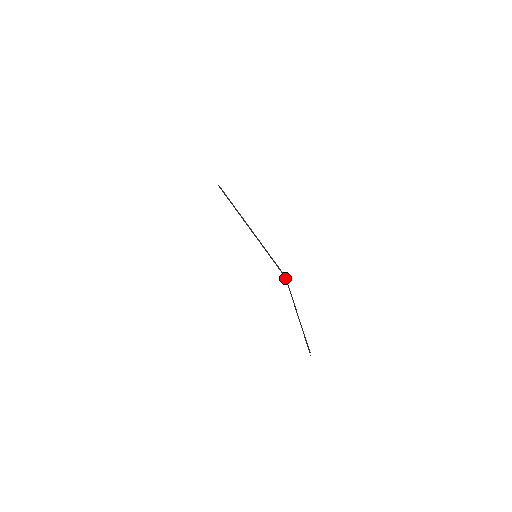
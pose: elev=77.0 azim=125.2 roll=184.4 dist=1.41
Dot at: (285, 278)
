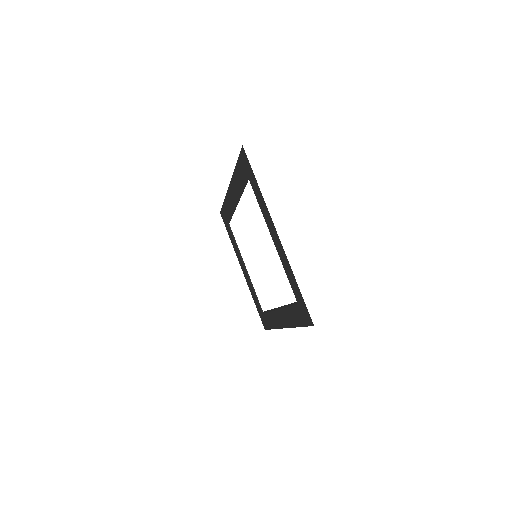
Dot at: (262, 313)
